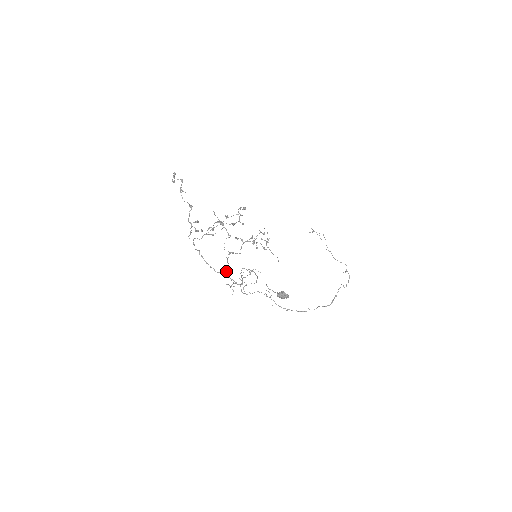
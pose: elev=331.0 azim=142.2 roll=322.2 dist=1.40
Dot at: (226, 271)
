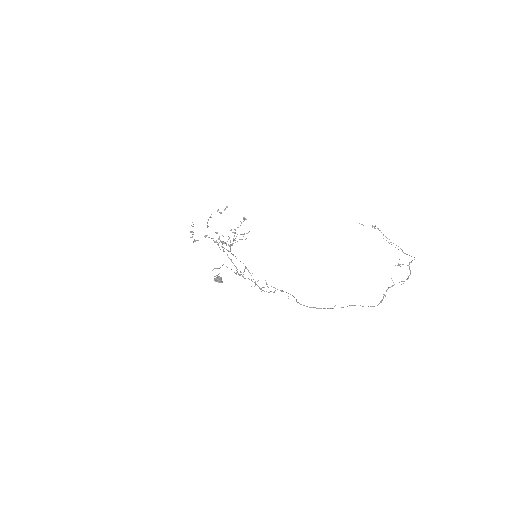
Dot at: occluded
